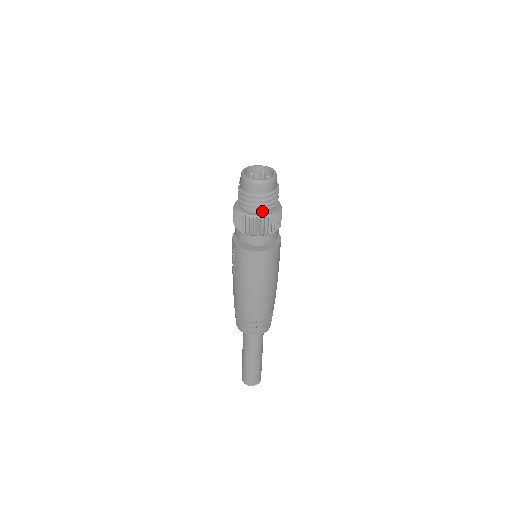
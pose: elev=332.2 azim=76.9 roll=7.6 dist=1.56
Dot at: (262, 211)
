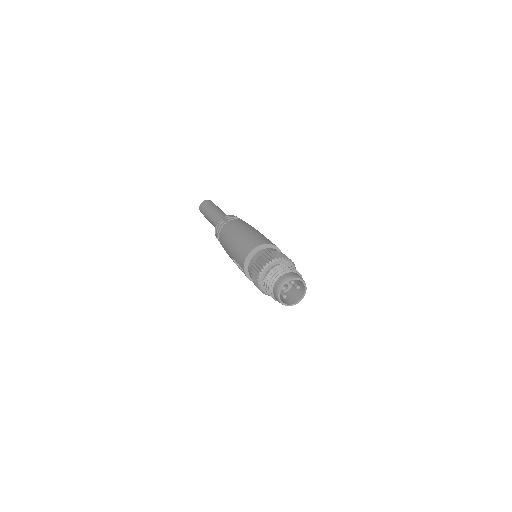
Dot at: occluded
